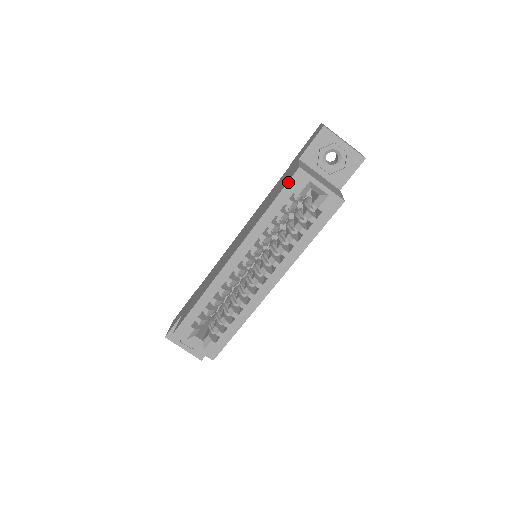
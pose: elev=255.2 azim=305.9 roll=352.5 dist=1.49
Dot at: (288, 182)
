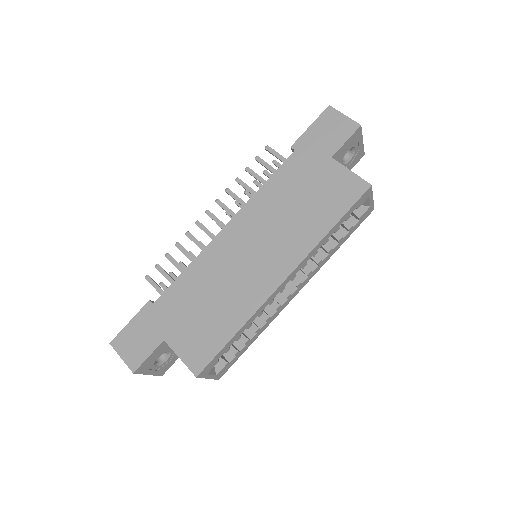
Dot at: (358, 200)
